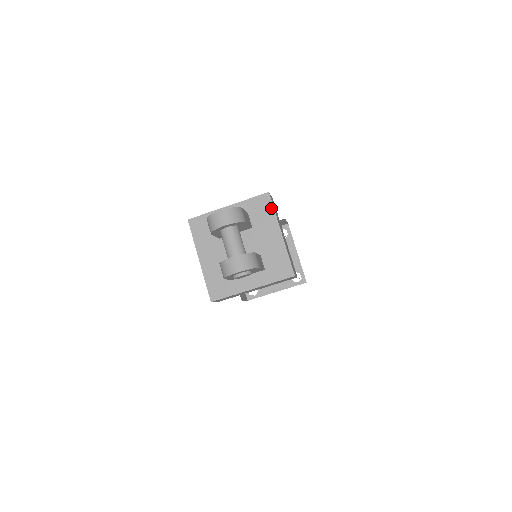
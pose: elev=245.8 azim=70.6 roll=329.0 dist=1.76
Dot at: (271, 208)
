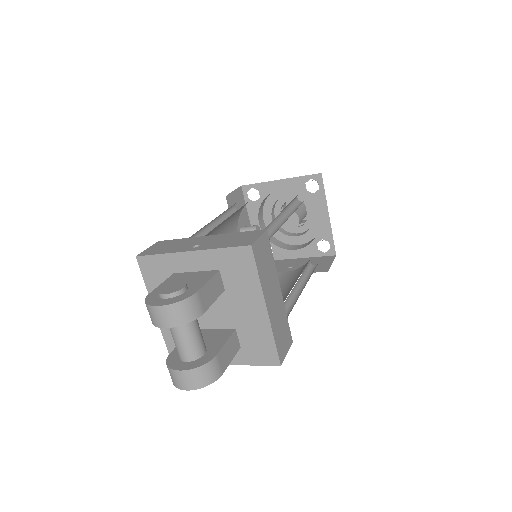
Dot at: (253, 270)
